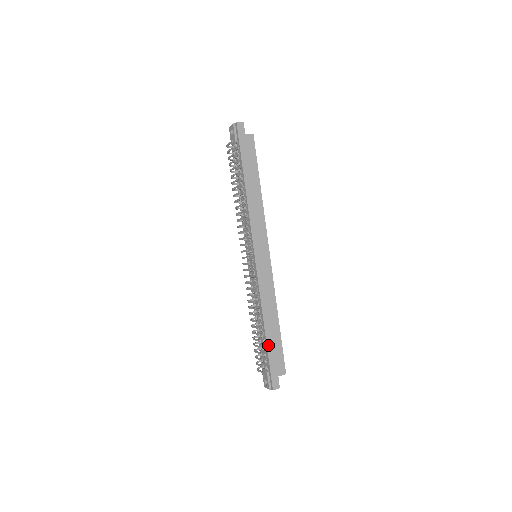
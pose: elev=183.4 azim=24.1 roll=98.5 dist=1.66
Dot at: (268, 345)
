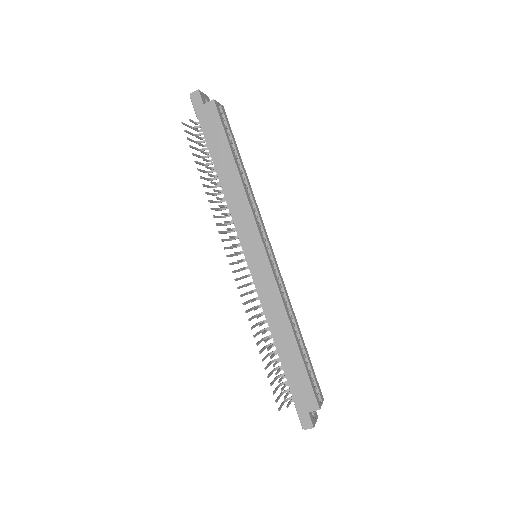
Dot at: (286, 372)
